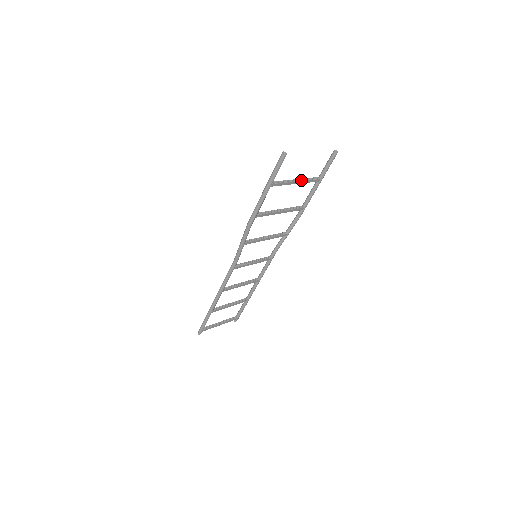
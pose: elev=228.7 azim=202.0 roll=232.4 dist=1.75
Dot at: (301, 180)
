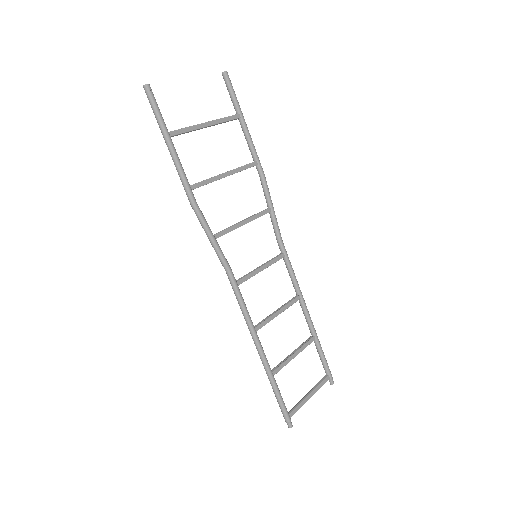
Dot at: (211, 121)
